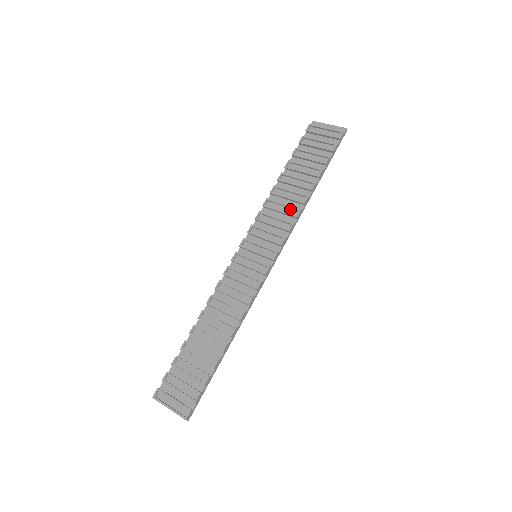
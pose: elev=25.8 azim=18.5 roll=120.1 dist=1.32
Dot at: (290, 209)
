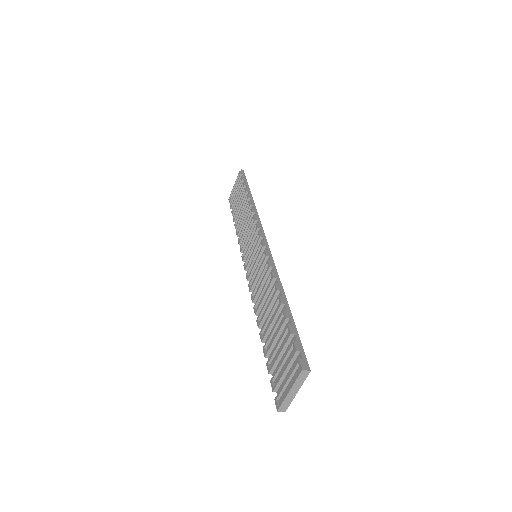
Dot at: occluded
